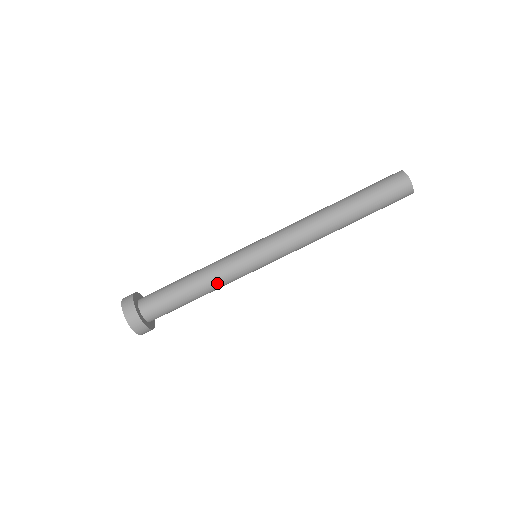
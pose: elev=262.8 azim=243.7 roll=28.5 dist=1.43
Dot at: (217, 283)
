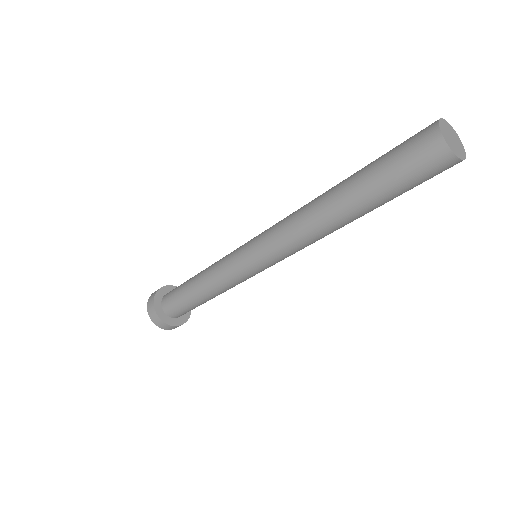
Dot at: (221, 290)
